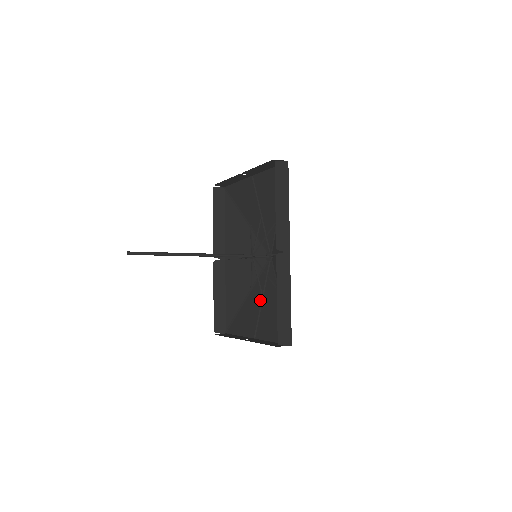
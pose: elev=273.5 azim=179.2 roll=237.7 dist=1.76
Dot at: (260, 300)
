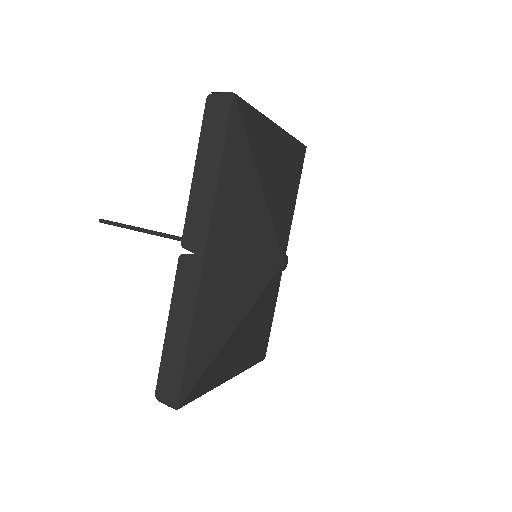
Dot at: (256, 326)
